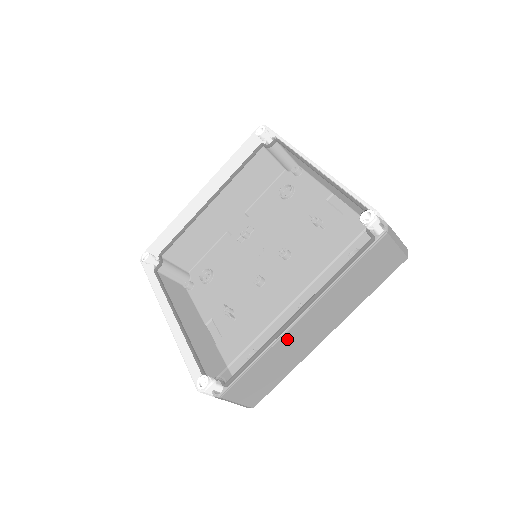
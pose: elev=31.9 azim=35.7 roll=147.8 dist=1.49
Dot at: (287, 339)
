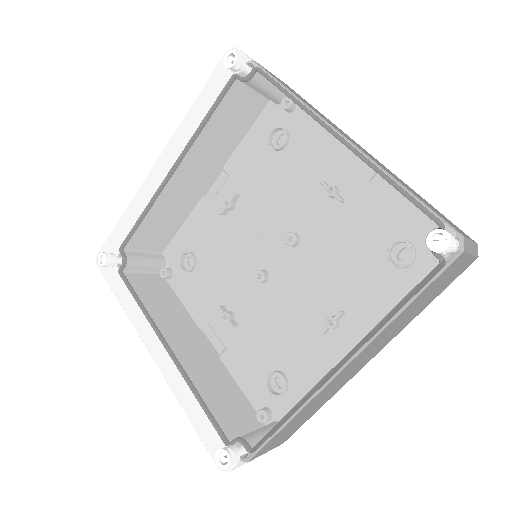
Dot at: (324, 391)
